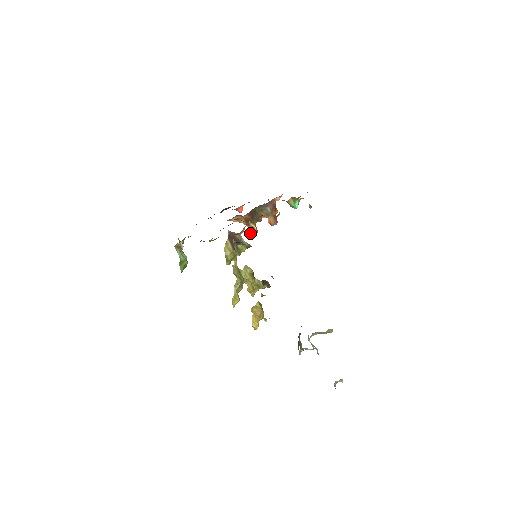
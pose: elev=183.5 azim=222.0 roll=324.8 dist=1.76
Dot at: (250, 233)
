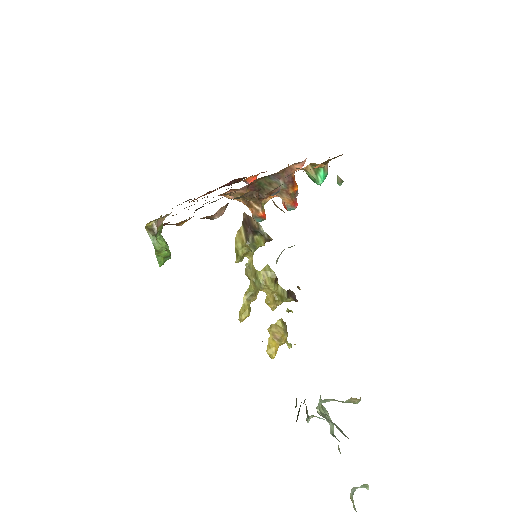
Dot at: occluded
